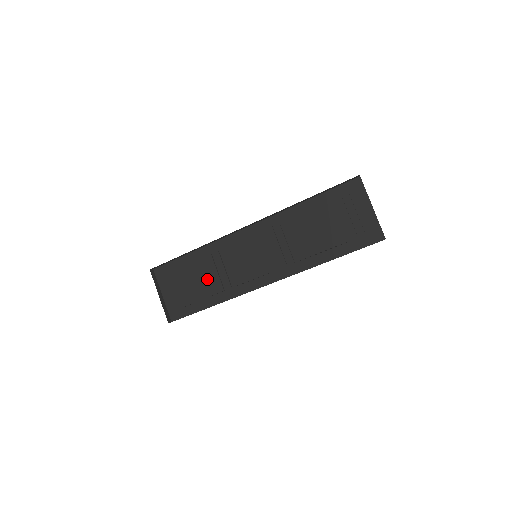
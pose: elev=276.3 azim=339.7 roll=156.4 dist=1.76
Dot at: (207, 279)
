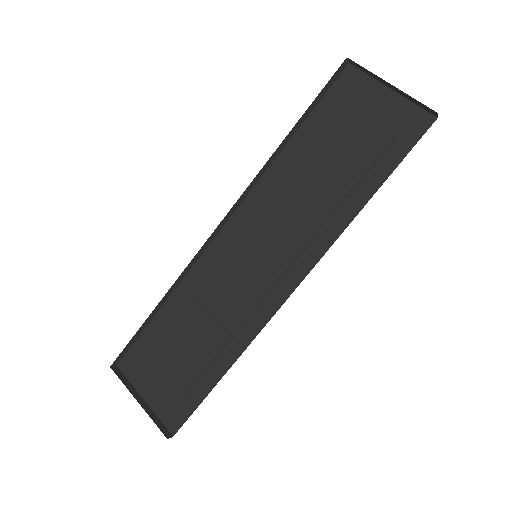
Dot at: (199, 334)
